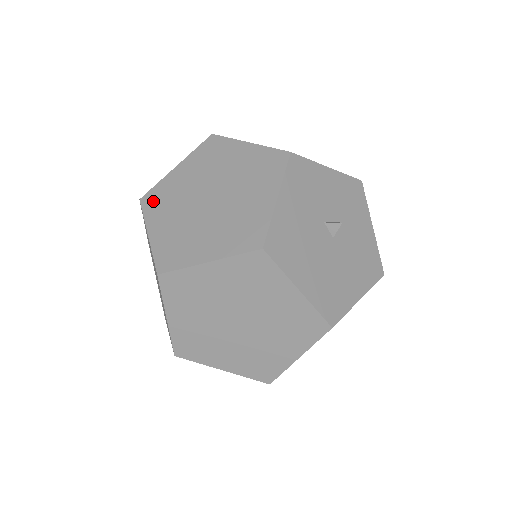
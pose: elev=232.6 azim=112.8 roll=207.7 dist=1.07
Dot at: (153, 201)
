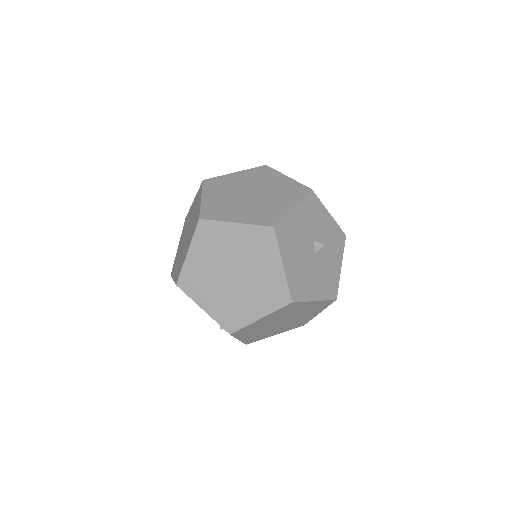
Dot at: (212, 184)
